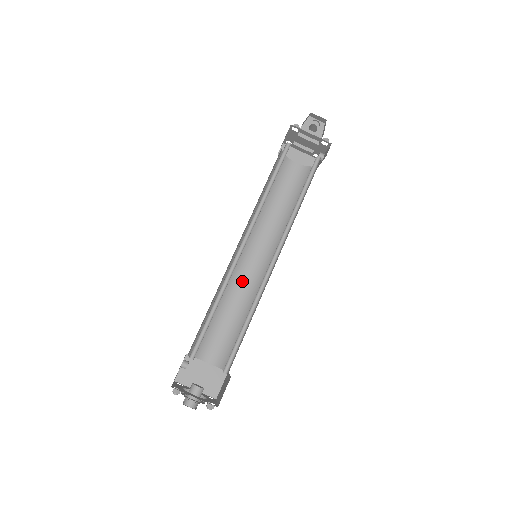
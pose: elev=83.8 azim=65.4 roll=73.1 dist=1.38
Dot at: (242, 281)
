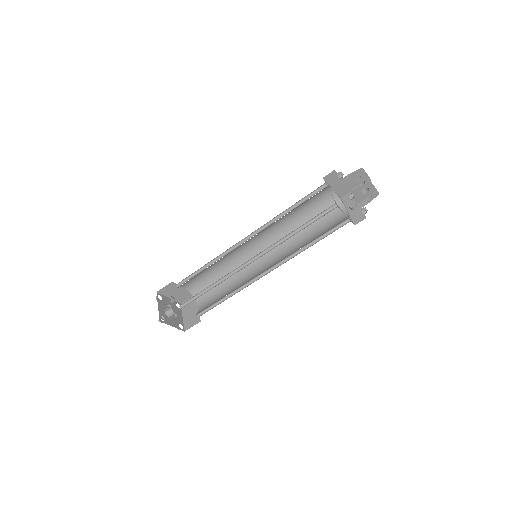
Dot at: (235, 253)
